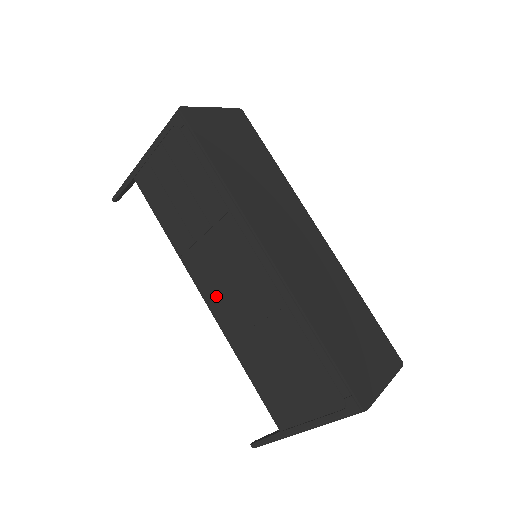
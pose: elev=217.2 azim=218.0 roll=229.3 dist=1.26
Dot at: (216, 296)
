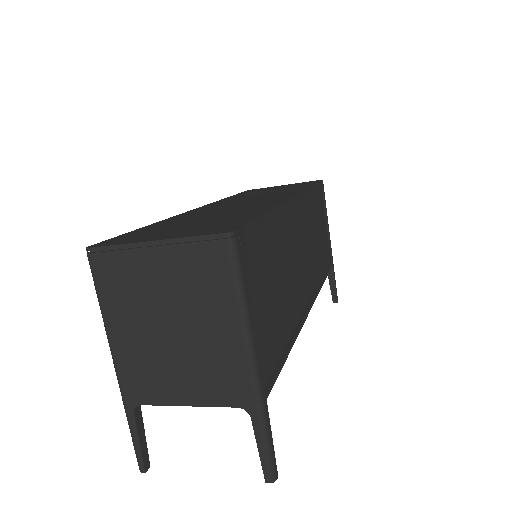
Dot at: occluded
